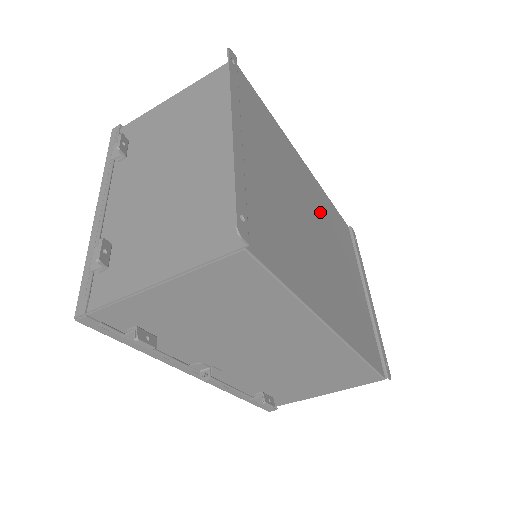
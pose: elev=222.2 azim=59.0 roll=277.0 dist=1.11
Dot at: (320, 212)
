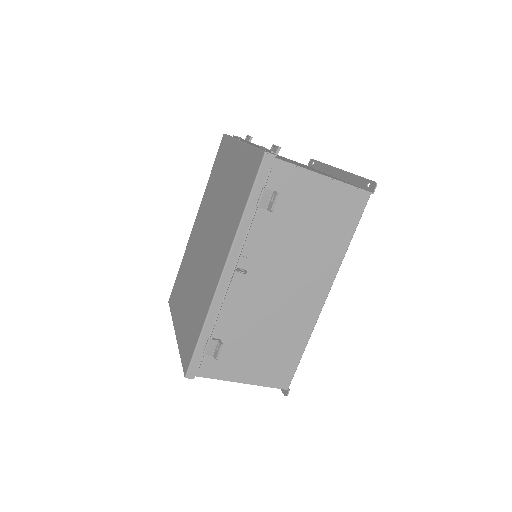
Dot at: occluded
